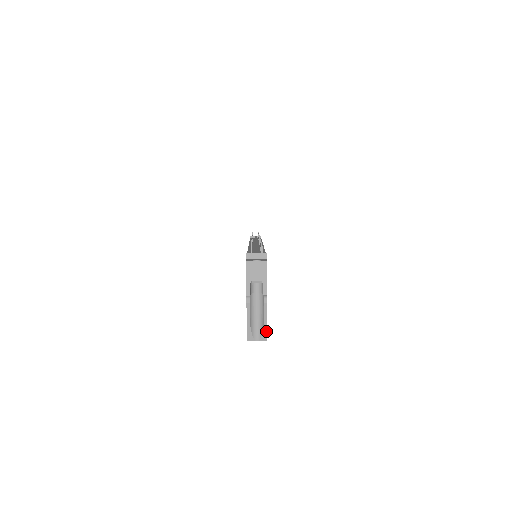
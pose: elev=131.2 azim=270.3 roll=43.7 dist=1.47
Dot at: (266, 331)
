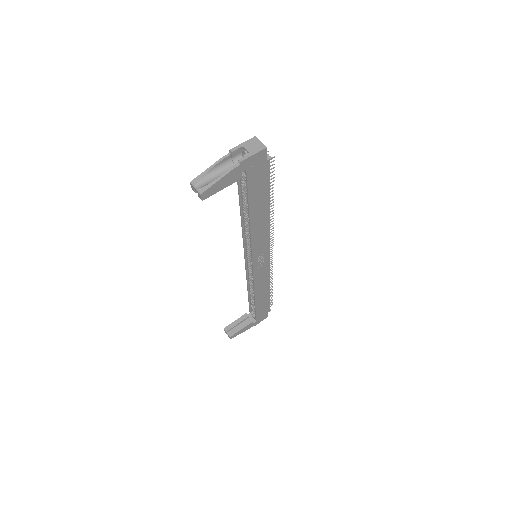
Dot at: (209, 187)
